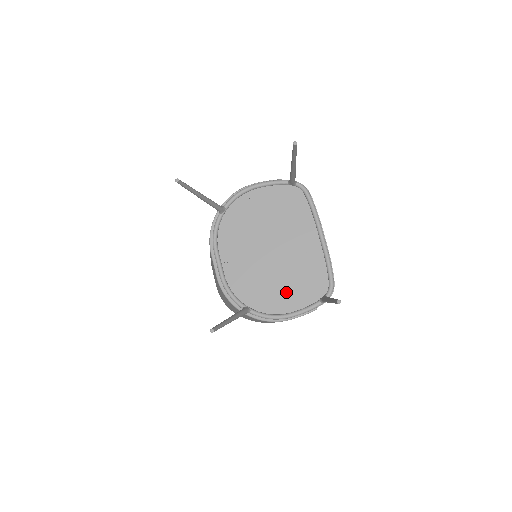
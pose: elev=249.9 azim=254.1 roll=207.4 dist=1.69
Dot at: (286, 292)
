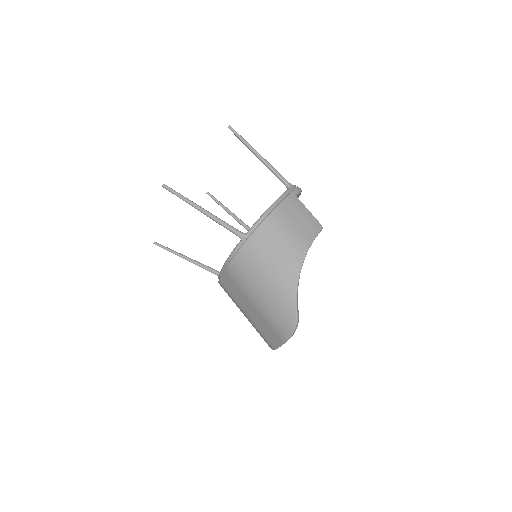
Dot at: occluded
